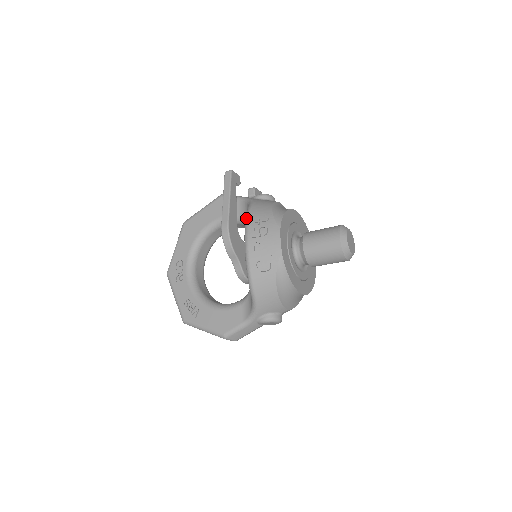
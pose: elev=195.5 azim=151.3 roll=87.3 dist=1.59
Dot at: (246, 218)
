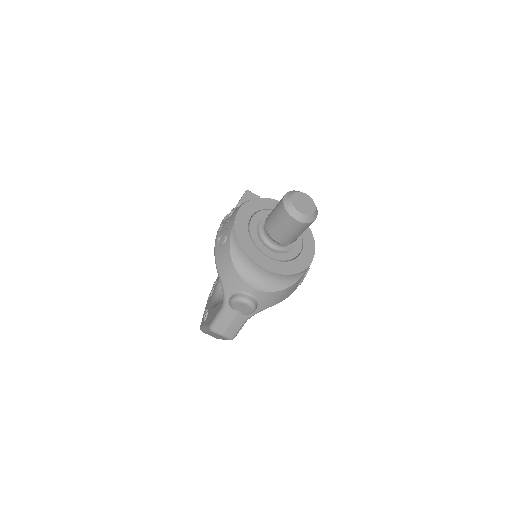
Dot at: occluded
